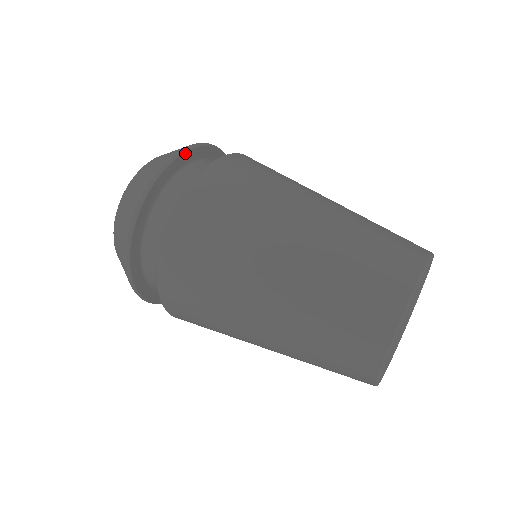
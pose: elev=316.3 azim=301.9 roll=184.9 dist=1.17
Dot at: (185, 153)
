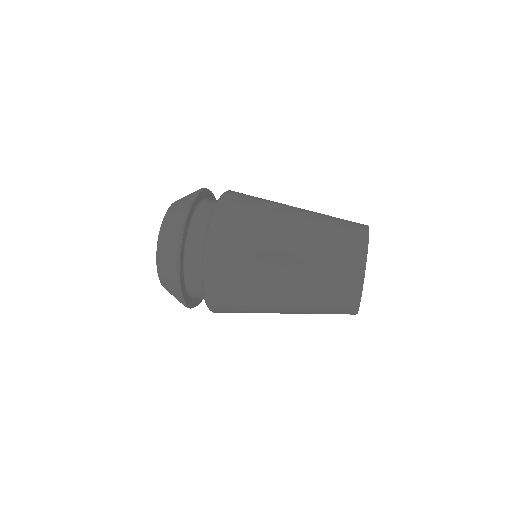
Dot at: (210, 191)
